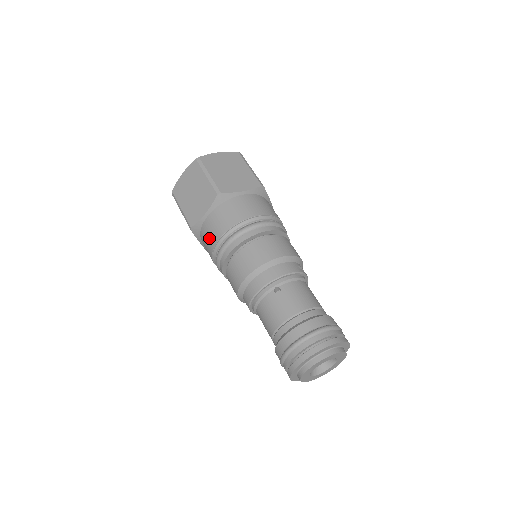
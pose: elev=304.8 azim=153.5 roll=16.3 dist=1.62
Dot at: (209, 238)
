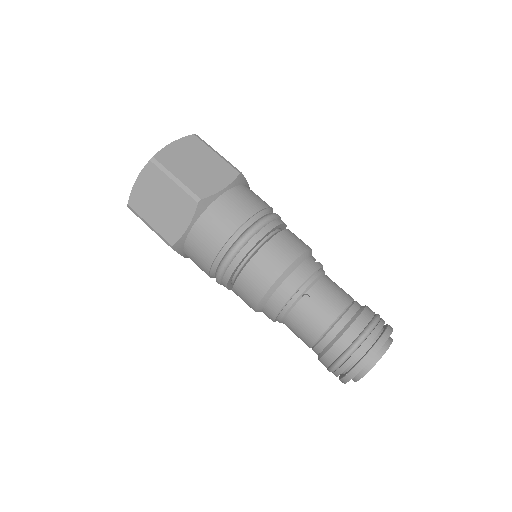
Dot at: (201, 255)
